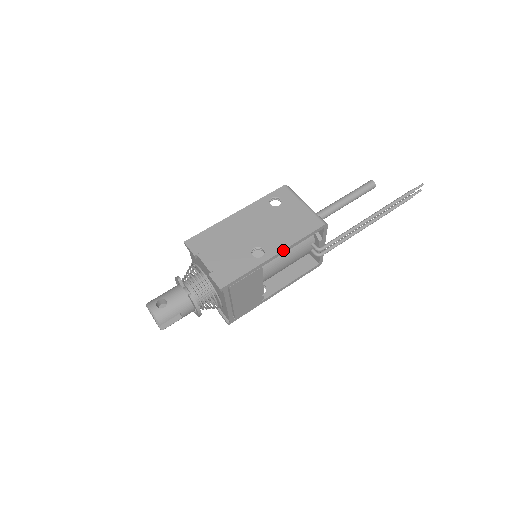
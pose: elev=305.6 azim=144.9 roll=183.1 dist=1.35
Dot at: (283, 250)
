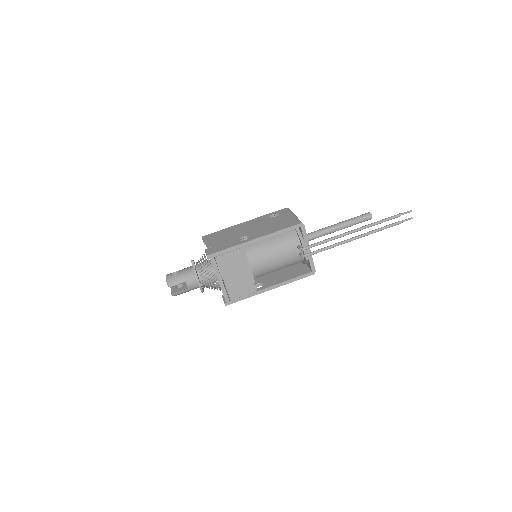
Dot at: (262, 237)
